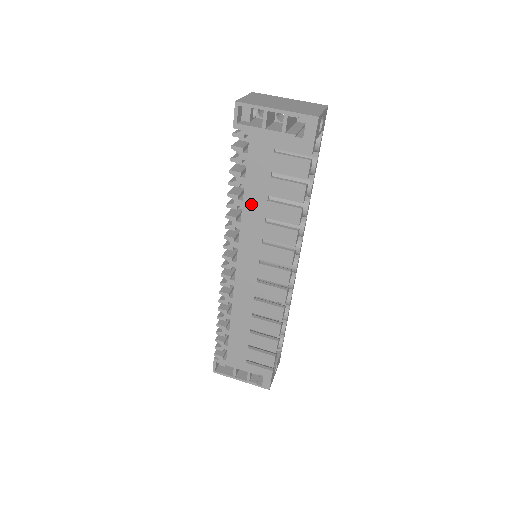
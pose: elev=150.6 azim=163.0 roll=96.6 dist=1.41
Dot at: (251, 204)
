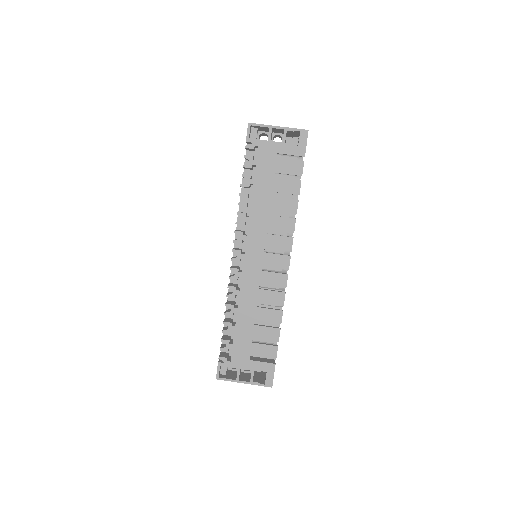
Dot at: (258, 200)
